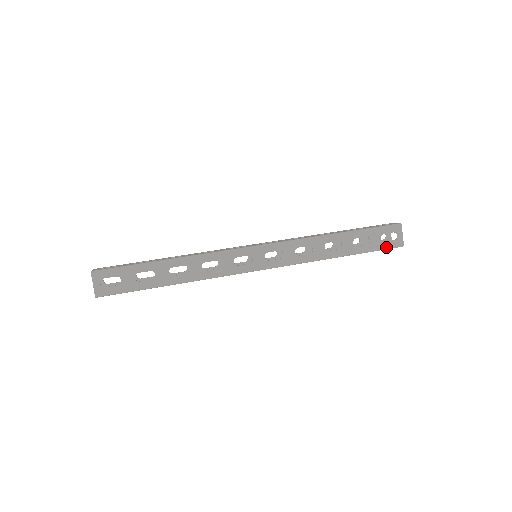
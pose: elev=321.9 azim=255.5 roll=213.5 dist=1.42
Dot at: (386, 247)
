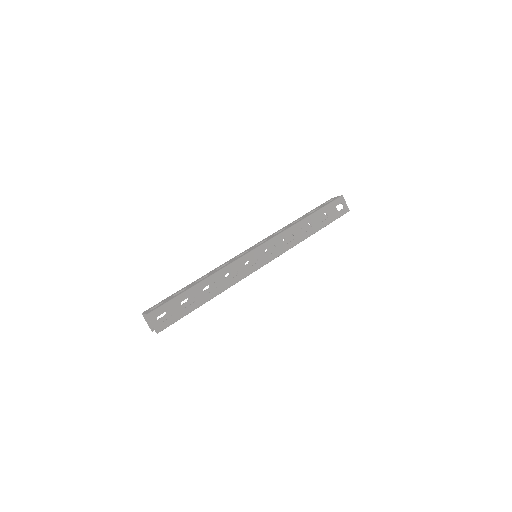
Dot at: (339, 216)
